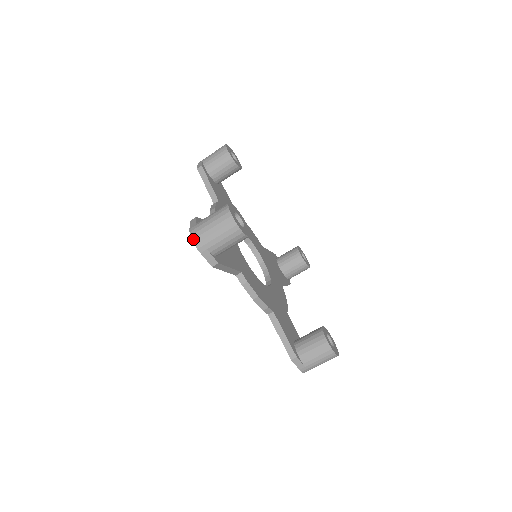
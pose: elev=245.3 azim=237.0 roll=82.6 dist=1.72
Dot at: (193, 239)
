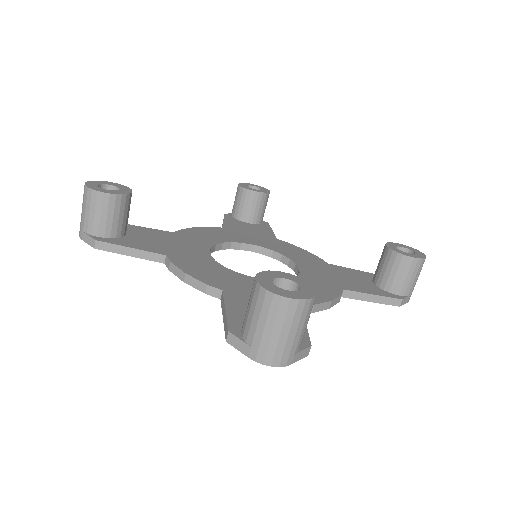
Dot at: occluded
